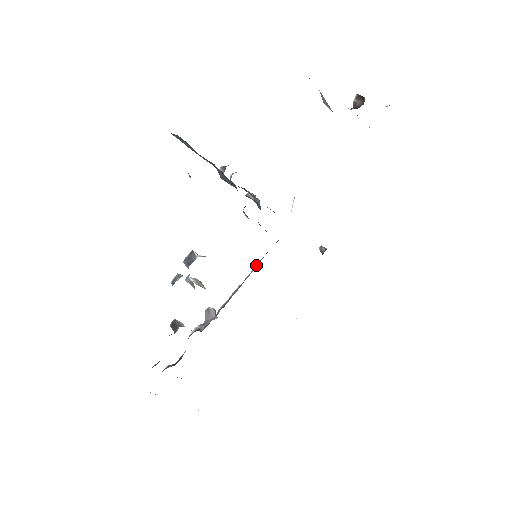
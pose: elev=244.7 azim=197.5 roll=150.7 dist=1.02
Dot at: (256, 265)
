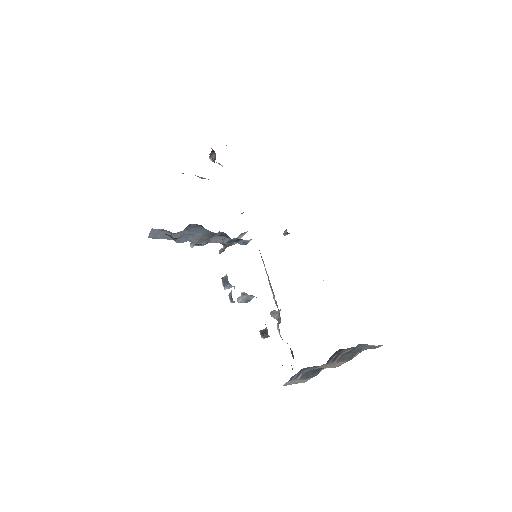
Dot at: occluded
